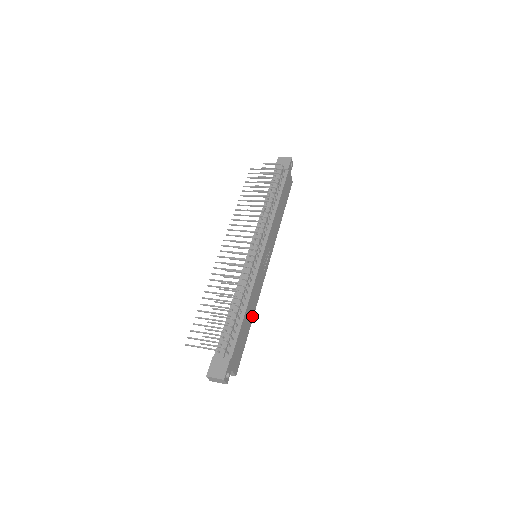
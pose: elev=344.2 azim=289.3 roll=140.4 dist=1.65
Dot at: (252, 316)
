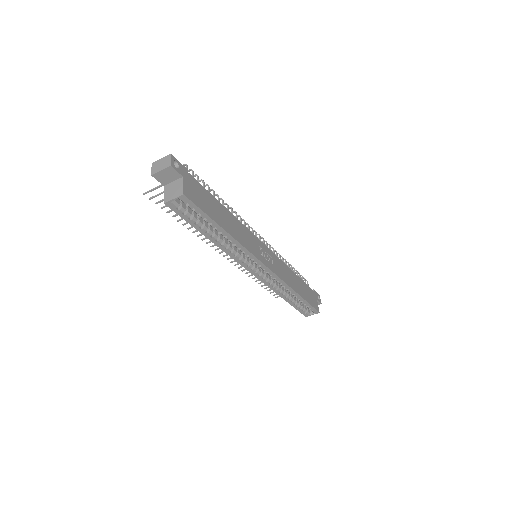
Dot at: (230, 232)
